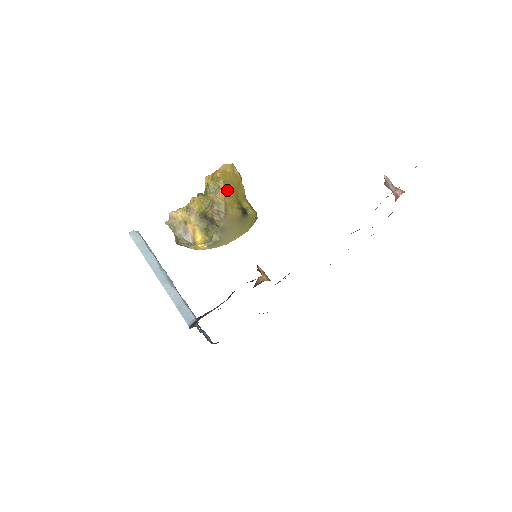
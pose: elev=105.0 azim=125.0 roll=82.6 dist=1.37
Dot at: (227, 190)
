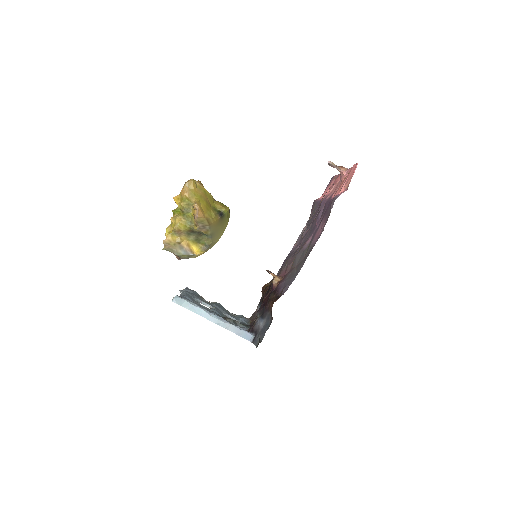
Dot at: (202, 207)
